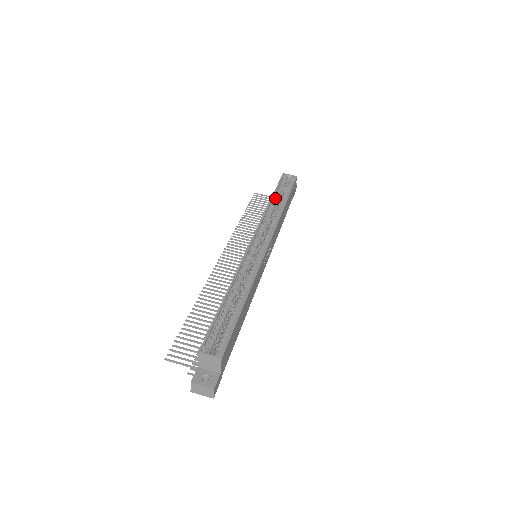
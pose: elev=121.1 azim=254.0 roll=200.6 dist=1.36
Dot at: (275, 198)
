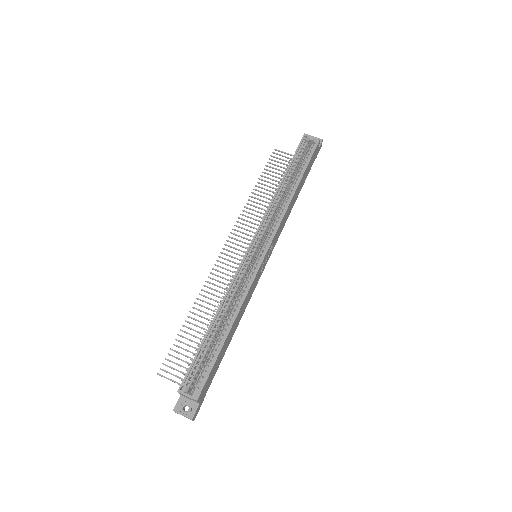
Dot at: (288, 176)
